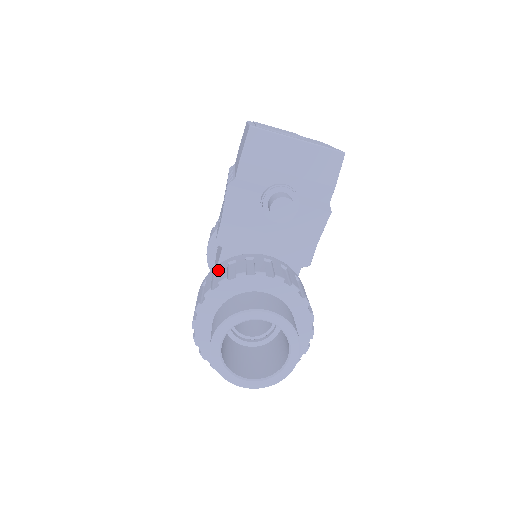
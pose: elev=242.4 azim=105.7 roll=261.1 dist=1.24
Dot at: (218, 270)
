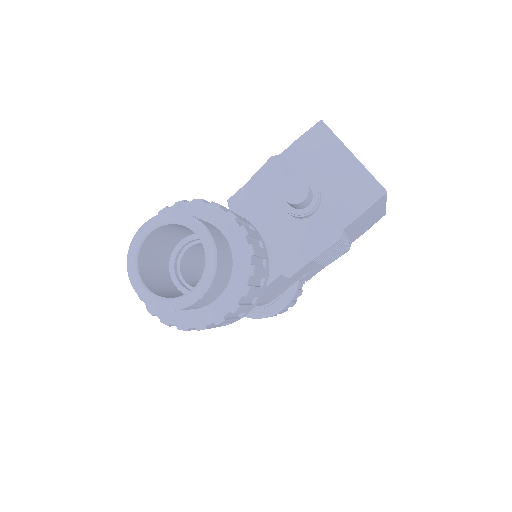
Dot at: occluded
